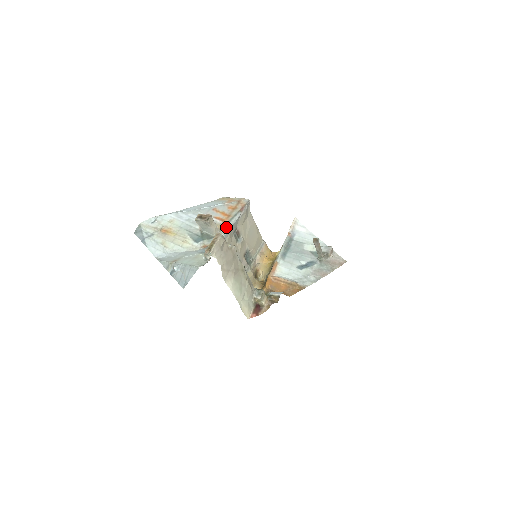
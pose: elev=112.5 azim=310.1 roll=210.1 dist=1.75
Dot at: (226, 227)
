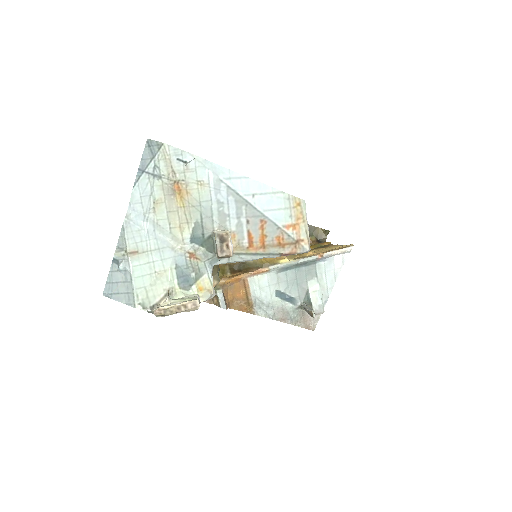
Dot at: (242, 257)
